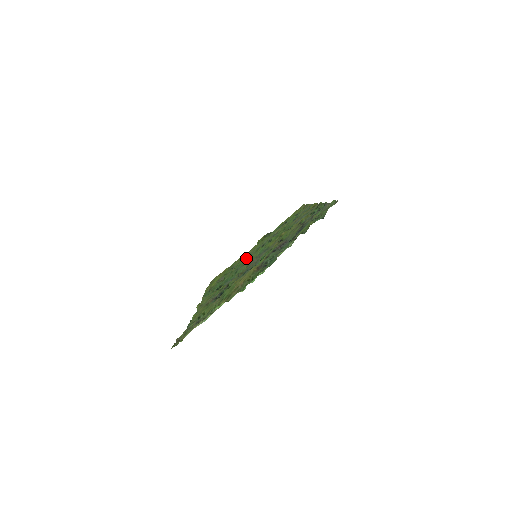
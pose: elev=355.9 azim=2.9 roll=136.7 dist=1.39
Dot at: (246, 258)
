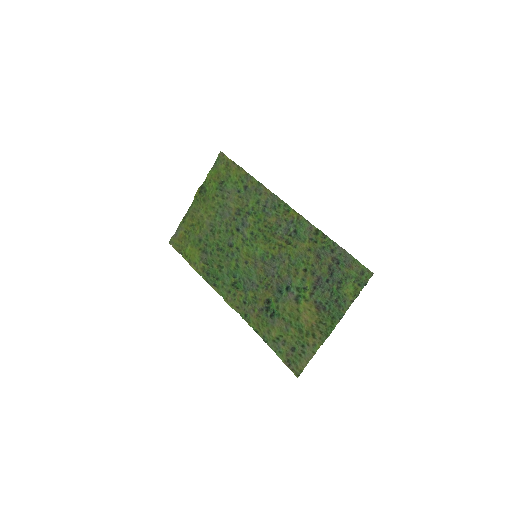
Dot at: (218, 236)
